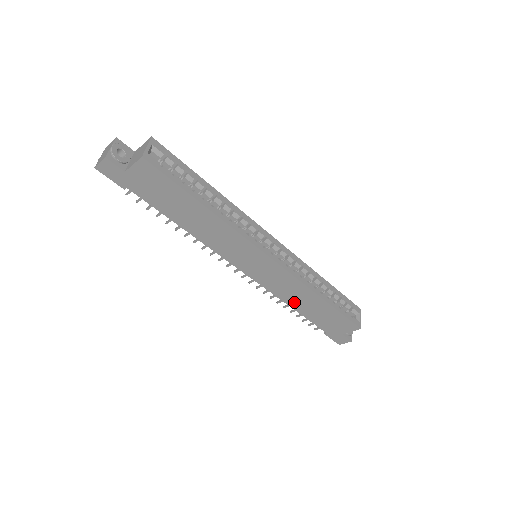
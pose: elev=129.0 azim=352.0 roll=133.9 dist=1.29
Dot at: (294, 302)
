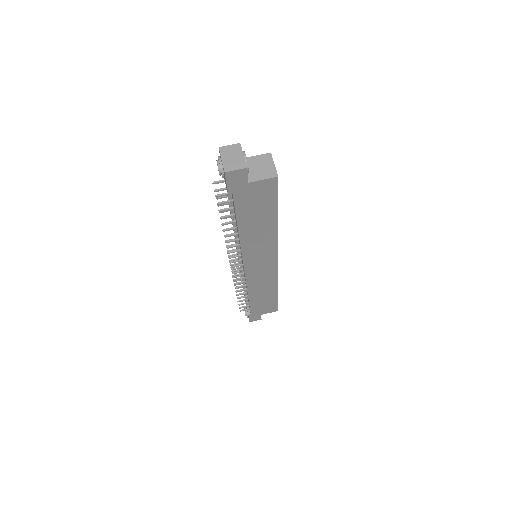
Dot at: (255, 292)
